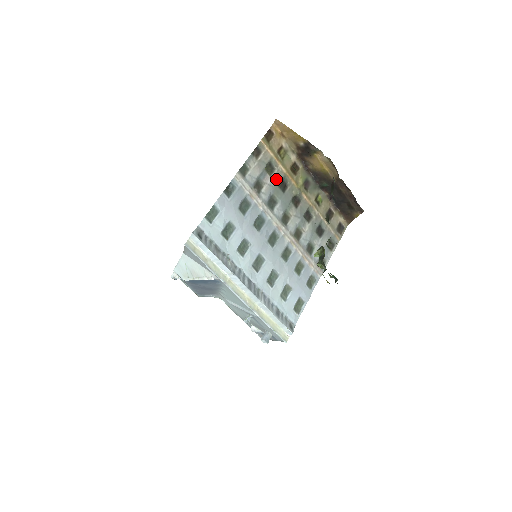
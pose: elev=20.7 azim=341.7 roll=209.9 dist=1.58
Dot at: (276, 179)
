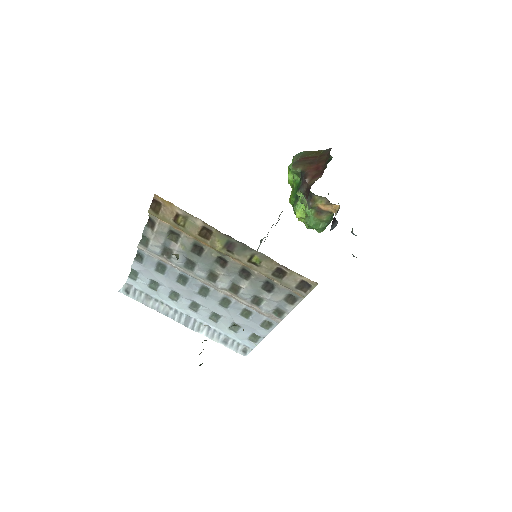
Dot at: (184, 245)
